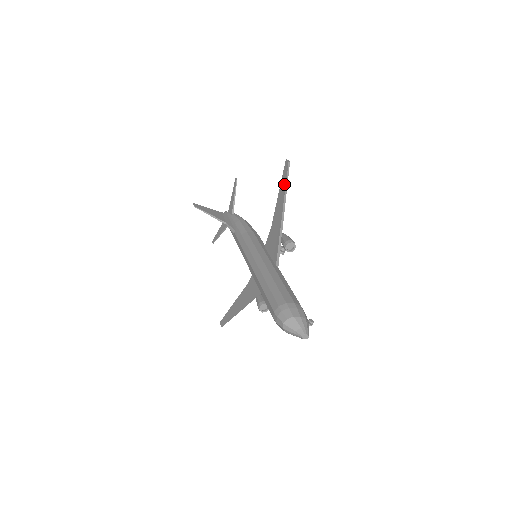
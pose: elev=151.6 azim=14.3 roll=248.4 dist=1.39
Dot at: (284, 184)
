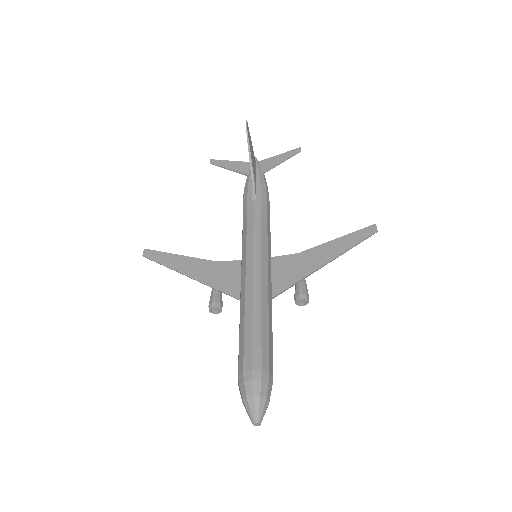
Dot at: (353, 242)
